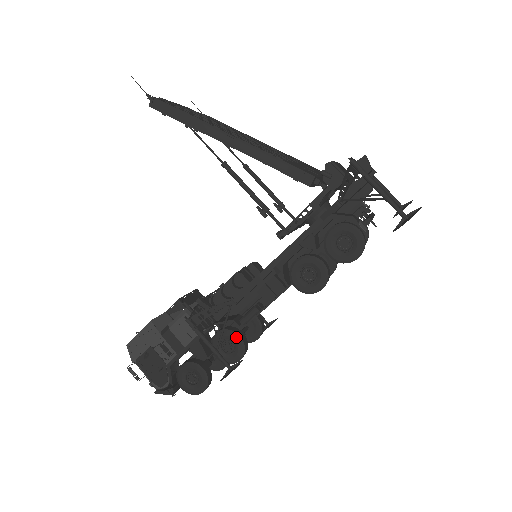
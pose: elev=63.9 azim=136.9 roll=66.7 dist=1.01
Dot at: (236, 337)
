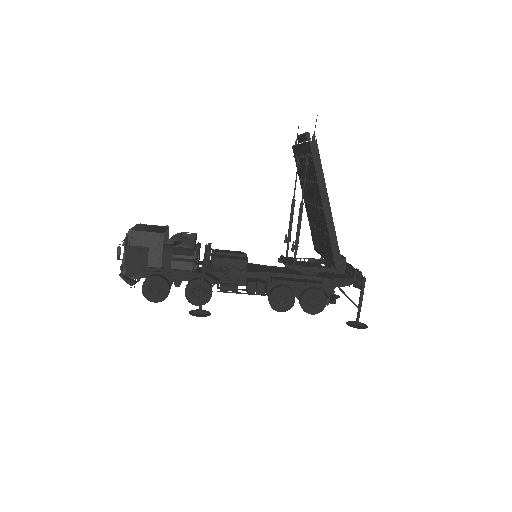
Dot at: (210, 292)
